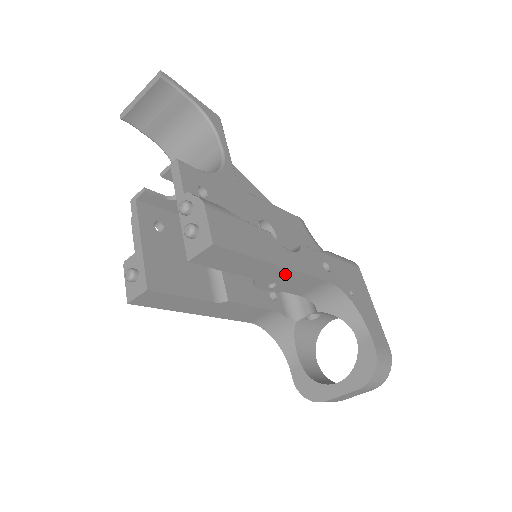
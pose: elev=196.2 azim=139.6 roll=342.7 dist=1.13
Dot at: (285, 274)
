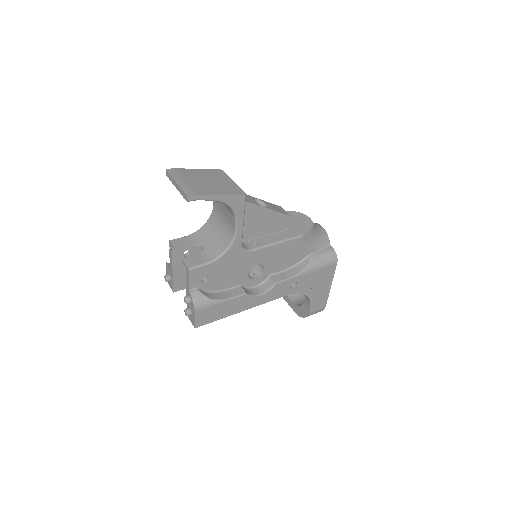
Dot at: occluded
